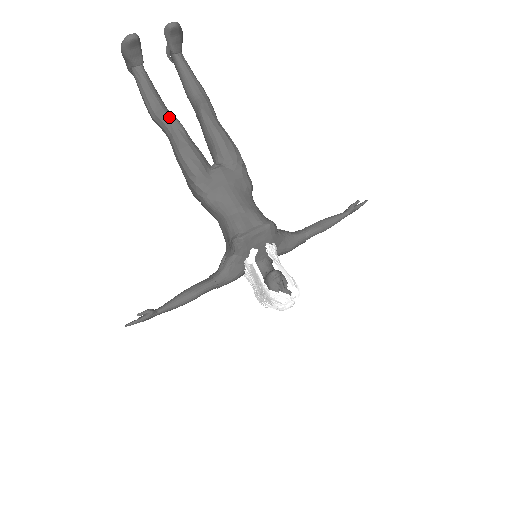
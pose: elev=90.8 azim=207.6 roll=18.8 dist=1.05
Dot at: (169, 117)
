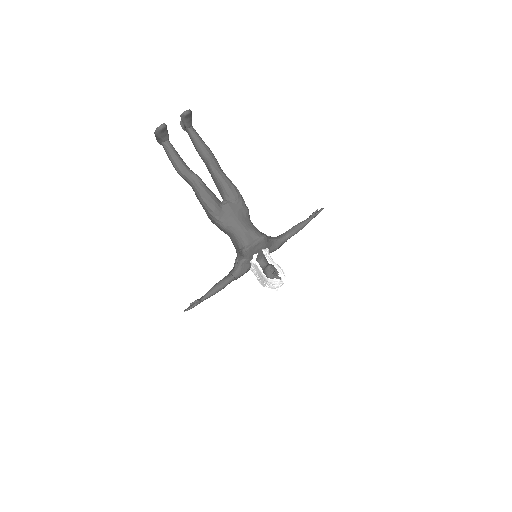
Dot at: (191, 174)
